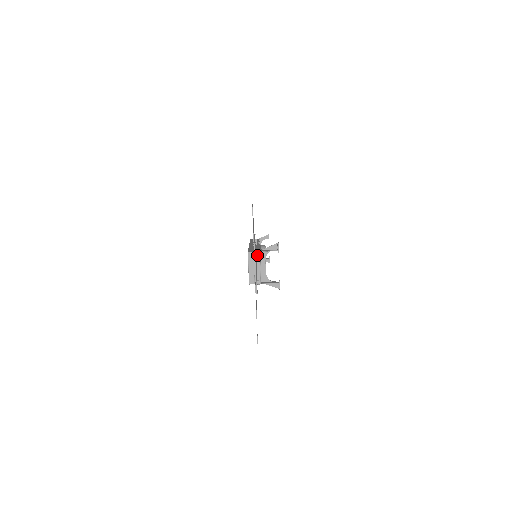
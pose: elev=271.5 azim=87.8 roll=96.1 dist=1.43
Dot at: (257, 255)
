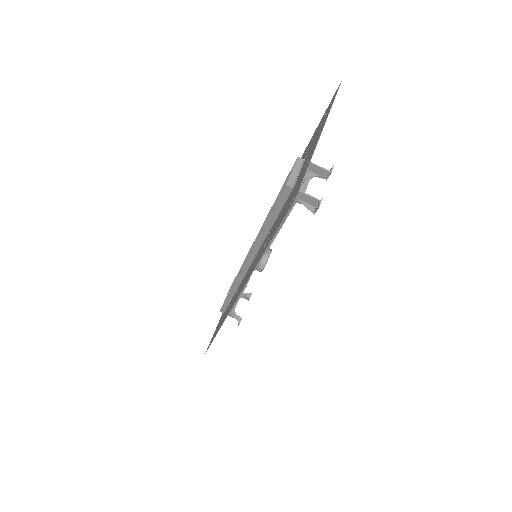
Dot at: occluded
